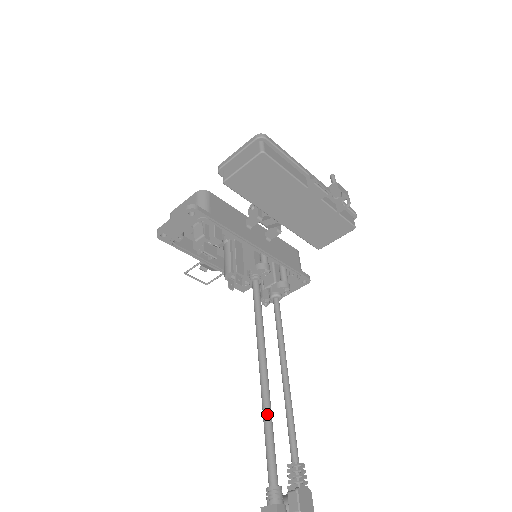
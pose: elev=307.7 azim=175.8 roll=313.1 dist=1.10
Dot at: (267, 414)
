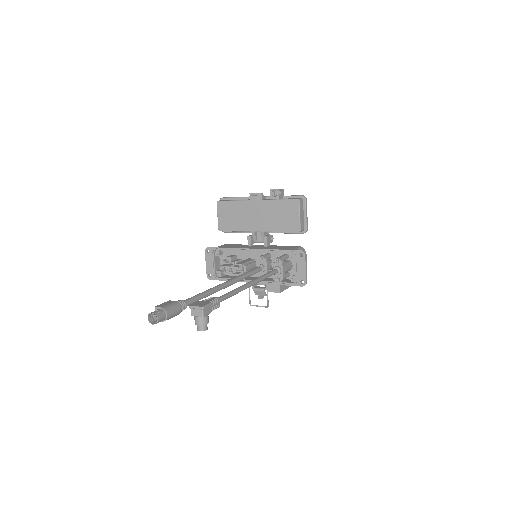
Dot at: (207, 290)
